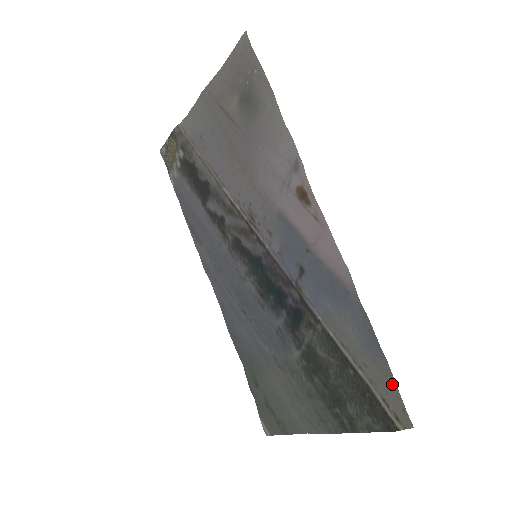
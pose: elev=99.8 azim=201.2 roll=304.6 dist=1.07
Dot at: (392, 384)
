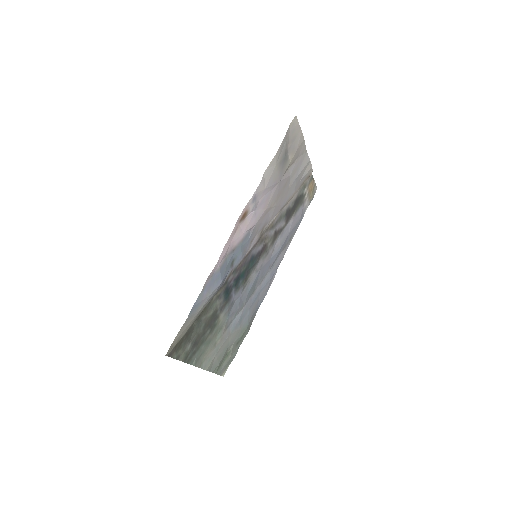
Dot at: (181, 331)
